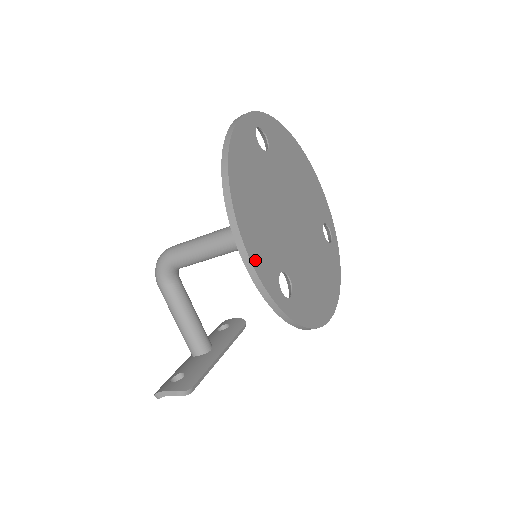
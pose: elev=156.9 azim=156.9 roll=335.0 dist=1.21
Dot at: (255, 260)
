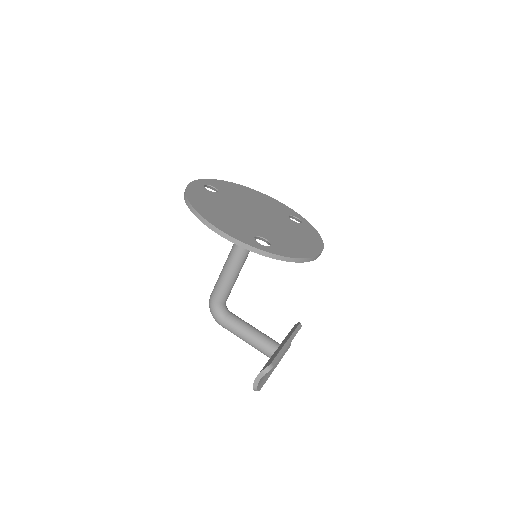
Dot at: (229, 233)
